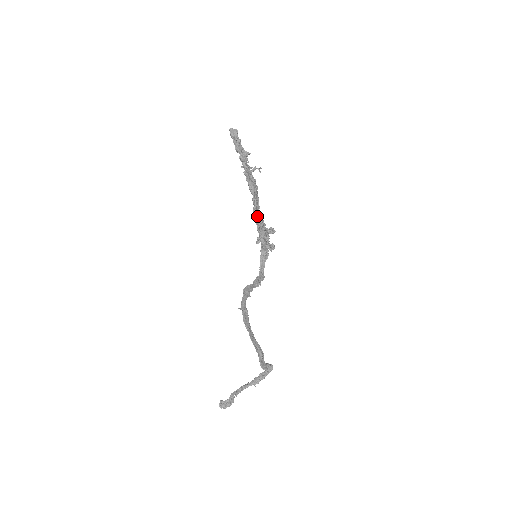
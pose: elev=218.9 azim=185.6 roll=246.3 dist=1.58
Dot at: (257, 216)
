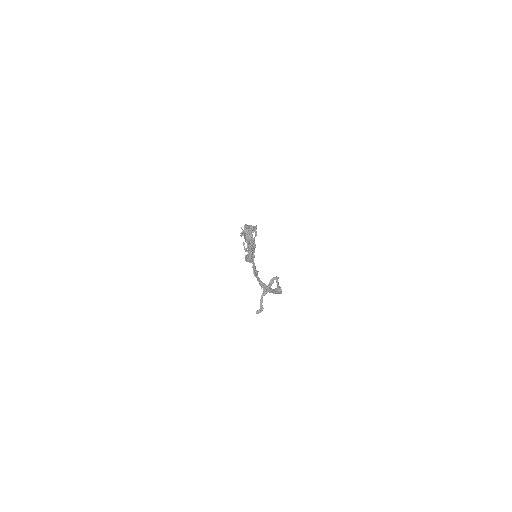
Dot at: occluded
